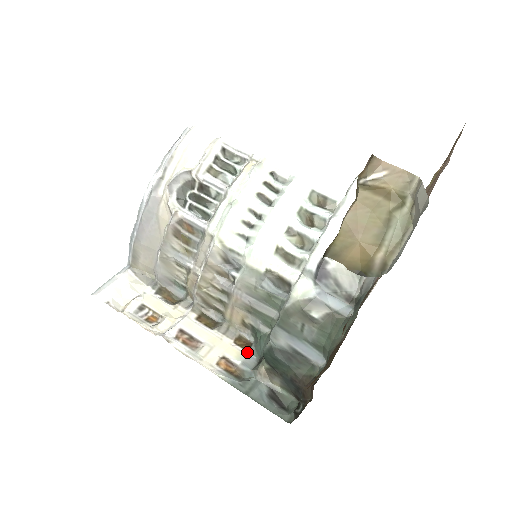
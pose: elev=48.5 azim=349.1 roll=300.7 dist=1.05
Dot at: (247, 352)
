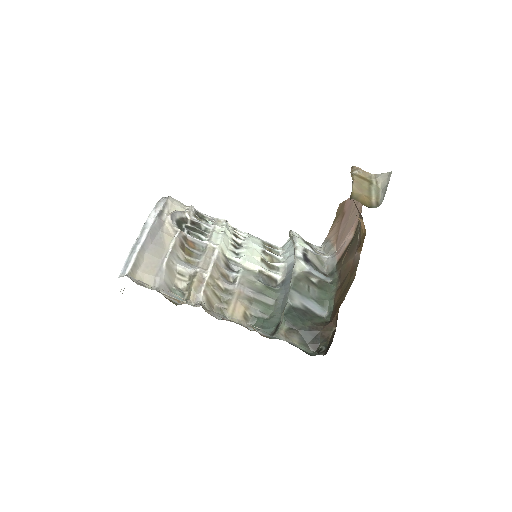
Dot at: occluded
